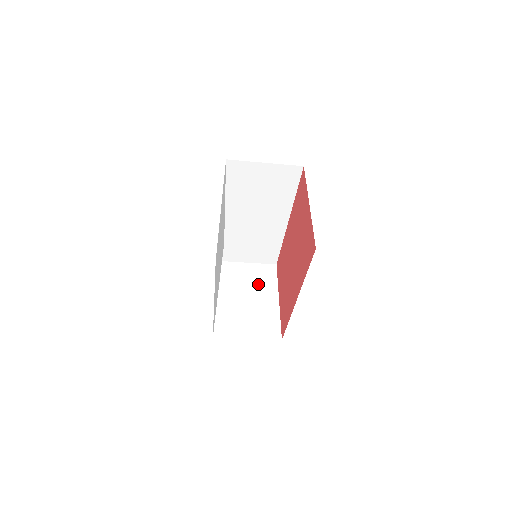
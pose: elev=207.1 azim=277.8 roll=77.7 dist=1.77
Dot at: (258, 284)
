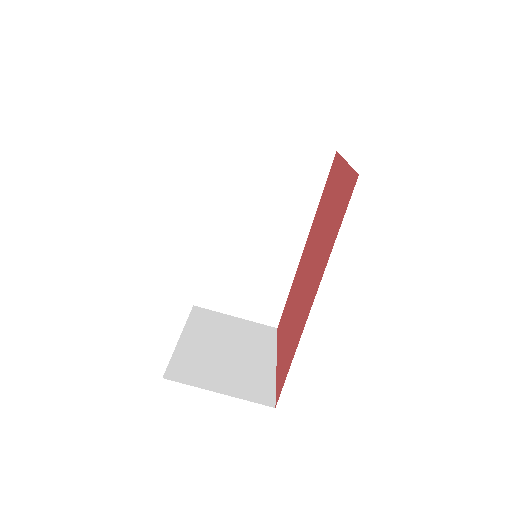
Dot at: (248, 340)
